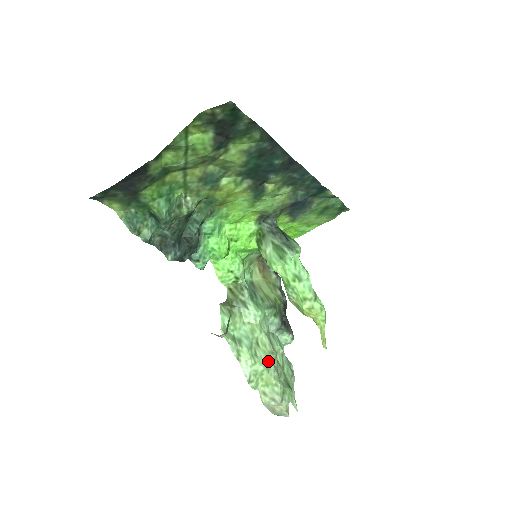
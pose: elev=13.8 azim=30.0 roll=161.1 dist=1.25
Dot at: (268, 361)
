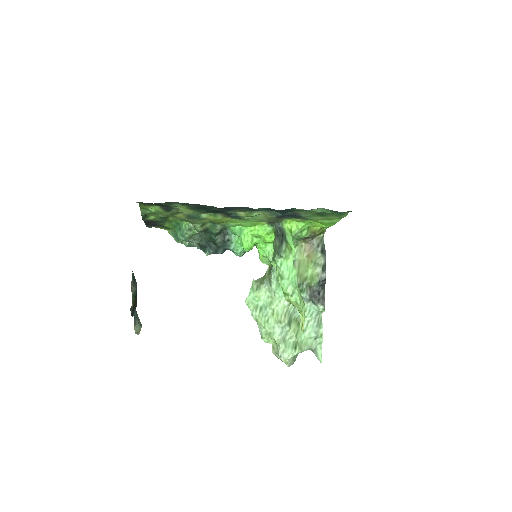
Dot at: (276, 327)
